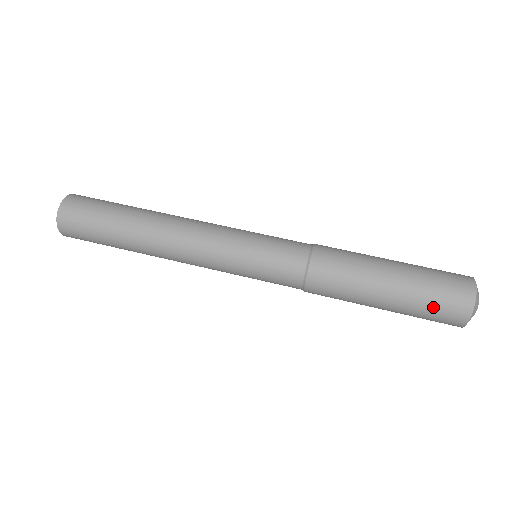
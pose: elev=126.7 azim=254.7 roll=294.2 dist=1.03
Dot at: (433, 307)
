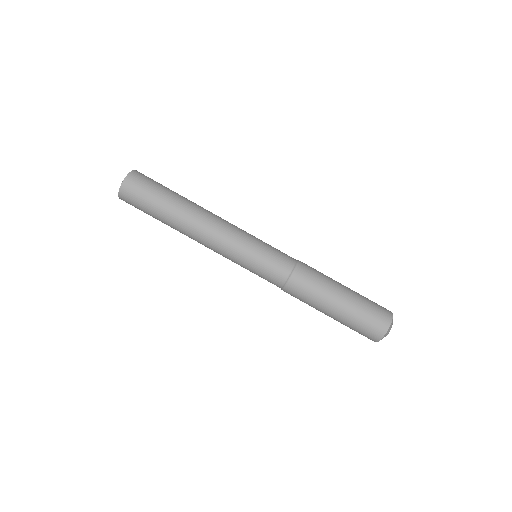
Dot at: (356, 330)
